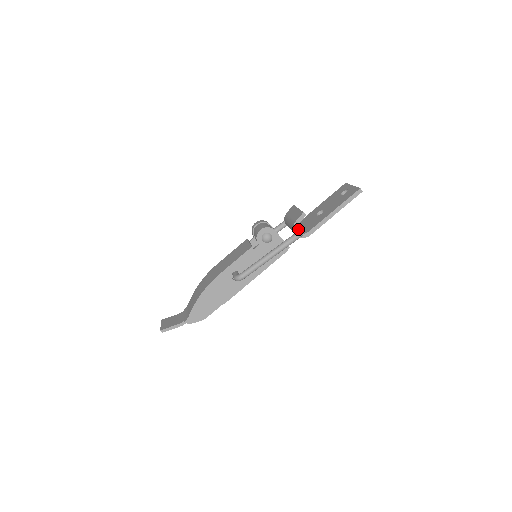
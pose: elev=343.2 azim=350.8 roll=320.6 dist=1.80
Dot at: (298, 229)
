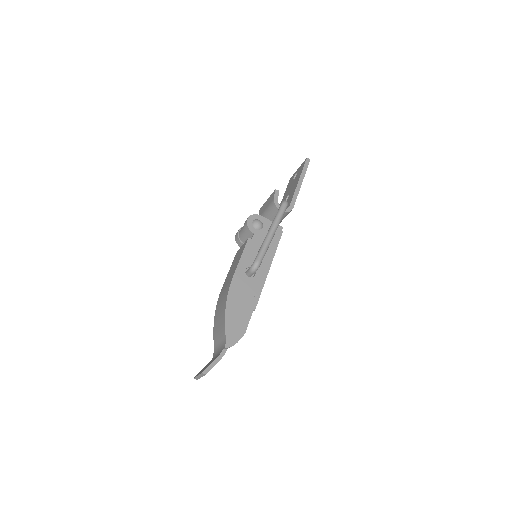
Dot at: occluded
